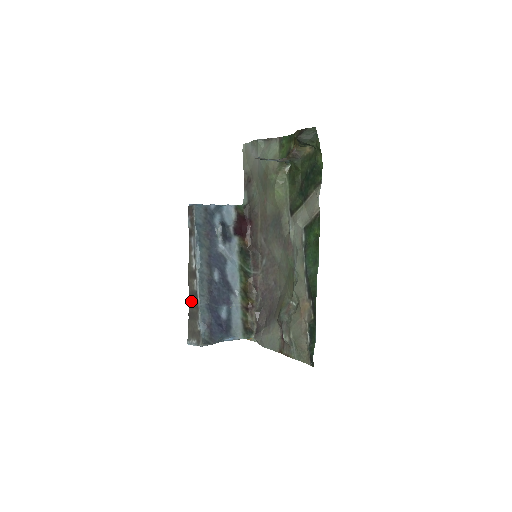
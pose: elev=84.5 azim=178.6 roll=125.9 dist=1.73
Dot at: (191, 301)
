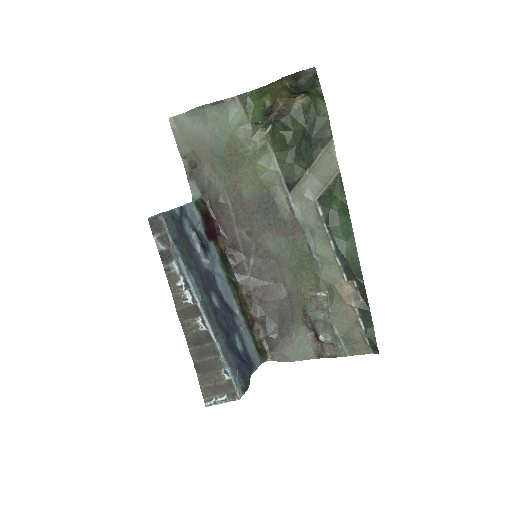
Dot at: (197, 348)
